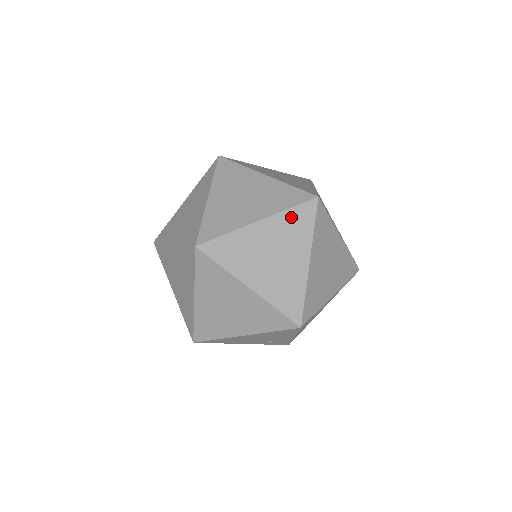
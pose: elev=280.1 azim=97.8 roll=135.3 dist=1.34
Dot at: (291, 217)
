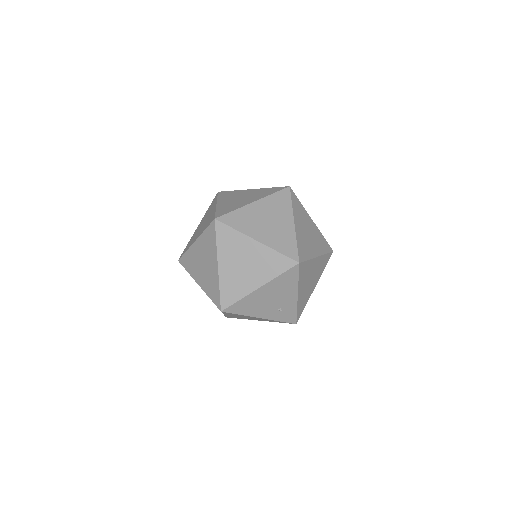
Dot at: (275, 198)
